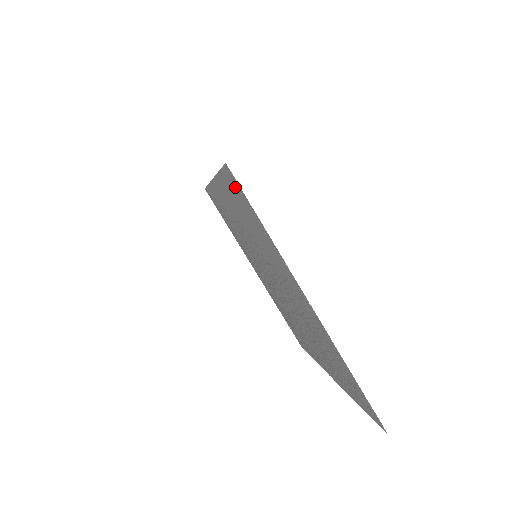
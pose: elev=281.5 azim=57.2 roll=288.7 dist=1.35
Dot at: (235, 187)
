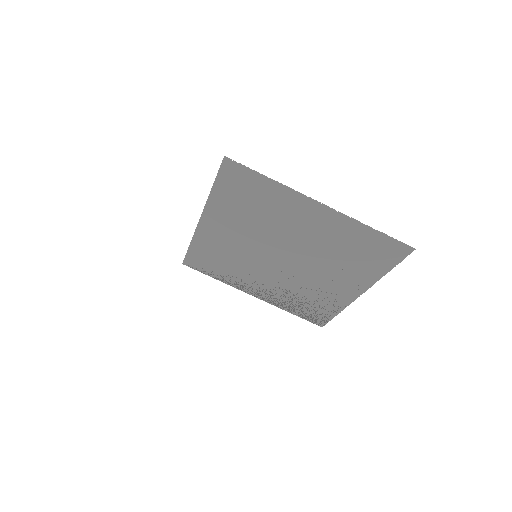
Dot at: (234, 175)
